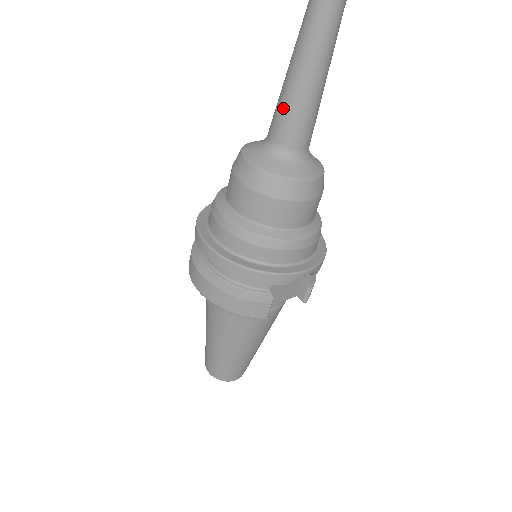
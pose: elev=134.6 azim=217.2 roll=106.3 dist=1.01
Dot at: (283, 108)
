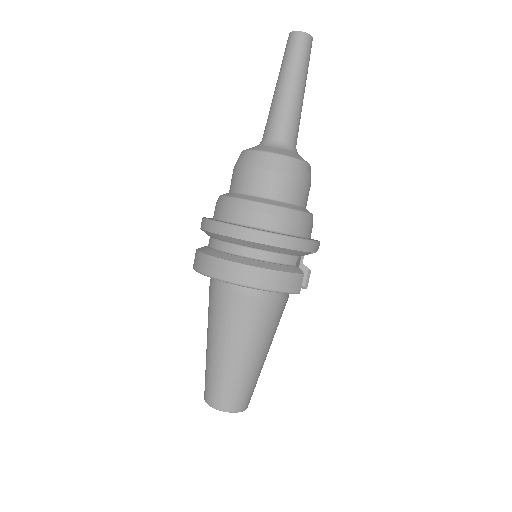
Dot at: (282, 111)
